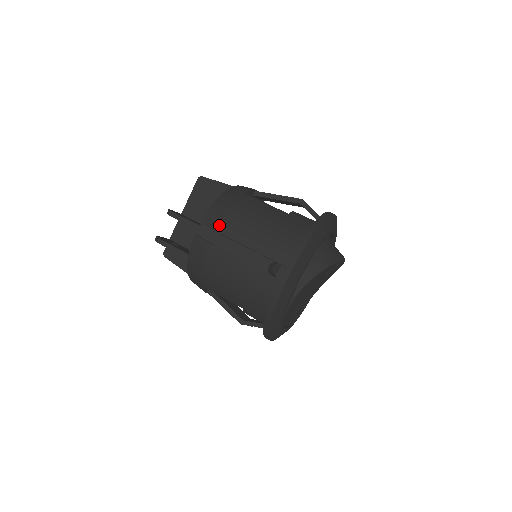
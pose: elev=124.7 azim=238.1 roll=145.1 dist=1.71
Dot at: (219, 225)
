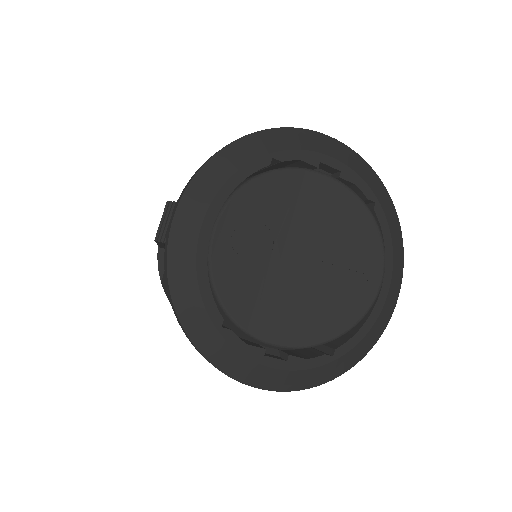
Dot at: occluded
